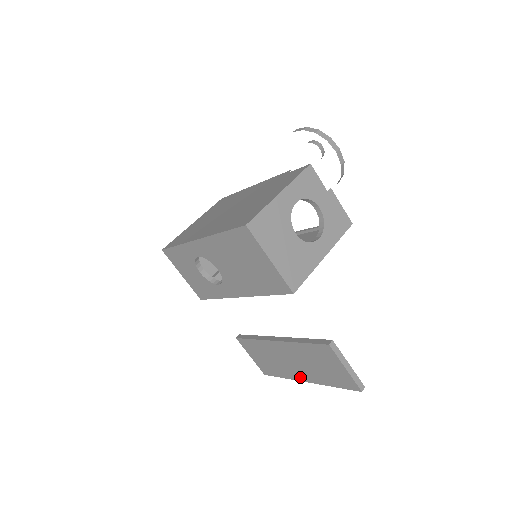
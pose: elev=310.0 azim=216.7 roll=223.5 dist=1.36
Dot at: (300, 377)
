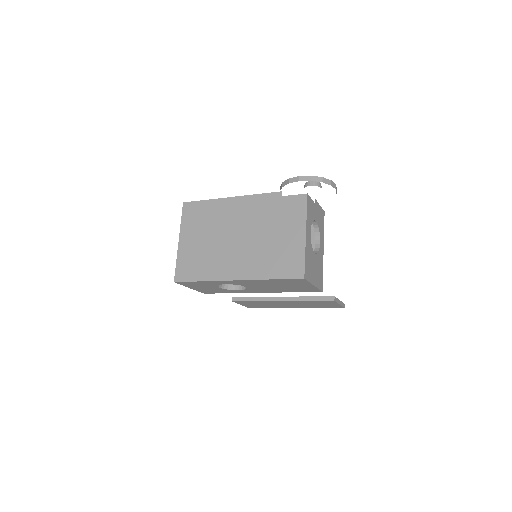
Dot at: (290, 307)
